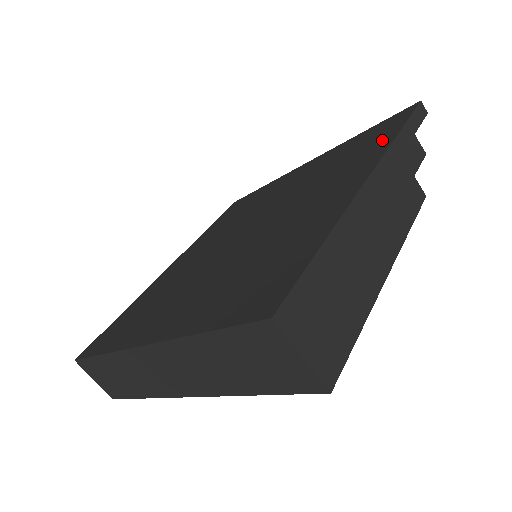
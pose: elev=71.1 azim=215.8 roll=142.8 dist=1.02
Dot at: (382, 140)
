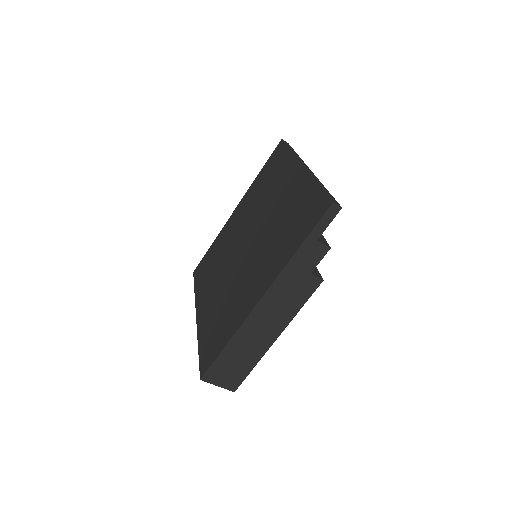
Dot at: (293, 244)
